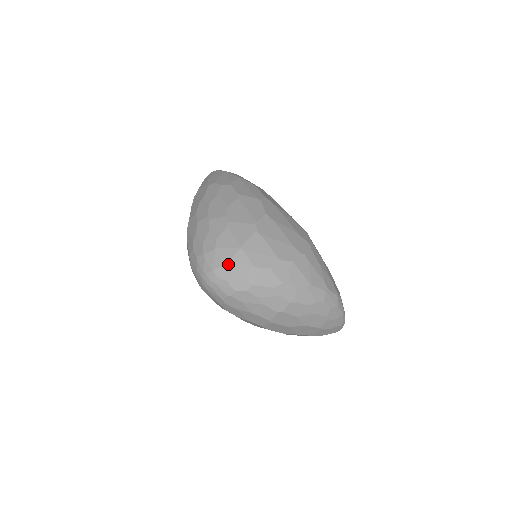
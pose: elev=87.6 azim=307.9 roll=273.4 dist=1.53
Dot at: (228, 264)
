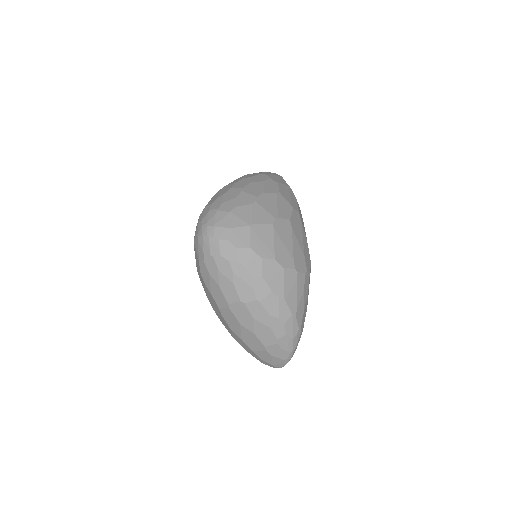
Dot at: (231, 229)
